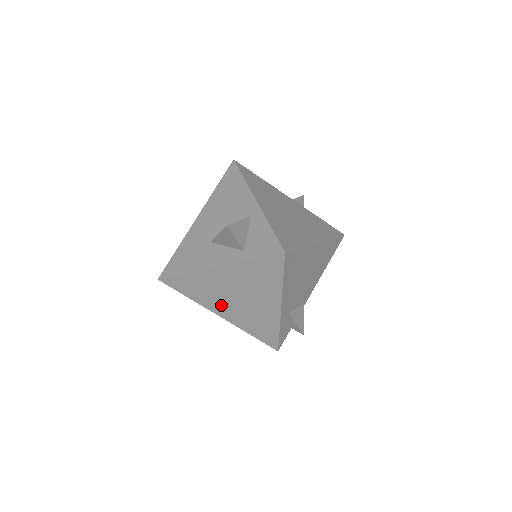
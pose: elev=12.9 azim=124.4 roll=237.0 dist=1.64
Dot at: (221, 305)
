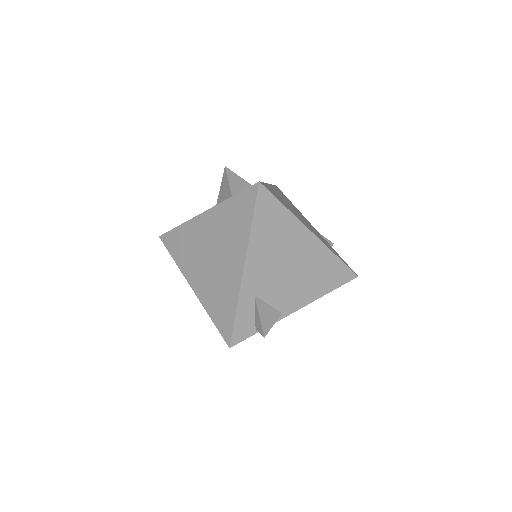
Dot at: (196, 269)
